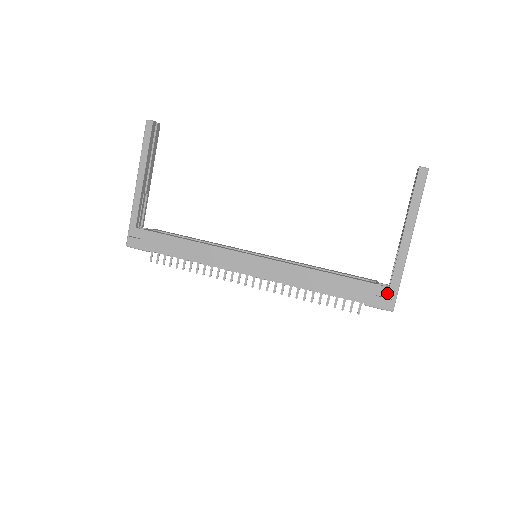
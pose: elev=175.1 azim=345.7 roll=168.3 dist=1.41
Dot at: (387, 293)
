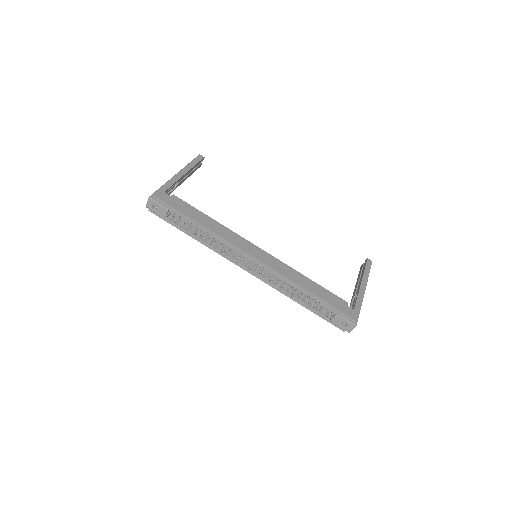
Dot at: (352, 312)
